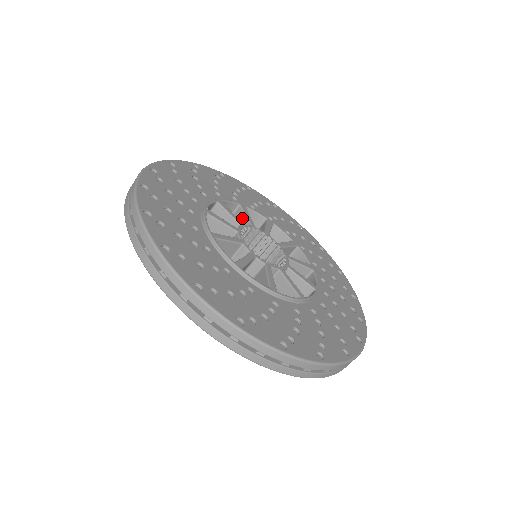
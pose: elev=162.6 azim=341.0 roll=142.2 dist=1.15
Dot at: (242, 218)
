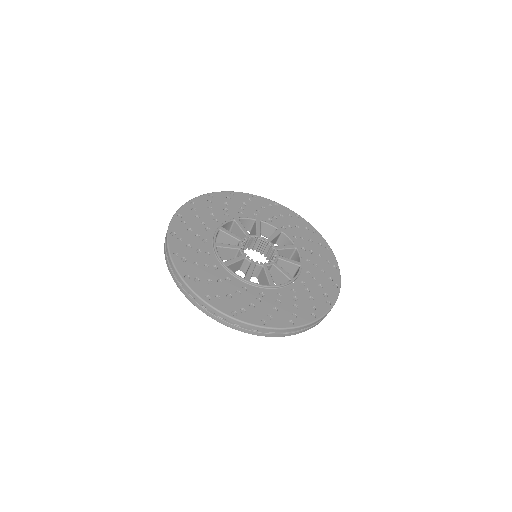
Dot at: (255, 229)
